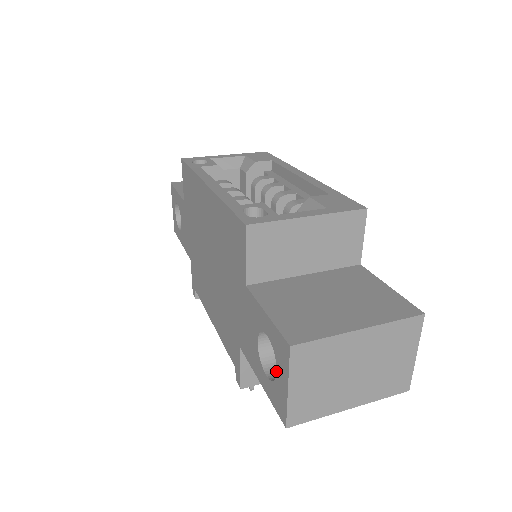
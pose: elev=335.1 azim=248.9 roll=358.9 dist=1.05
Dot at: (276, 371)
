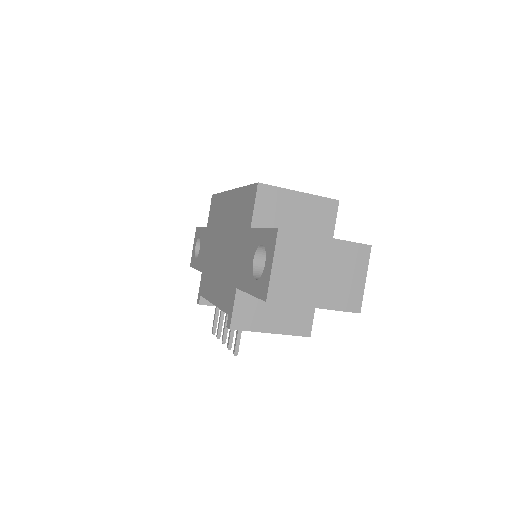
Dot at: occluded
